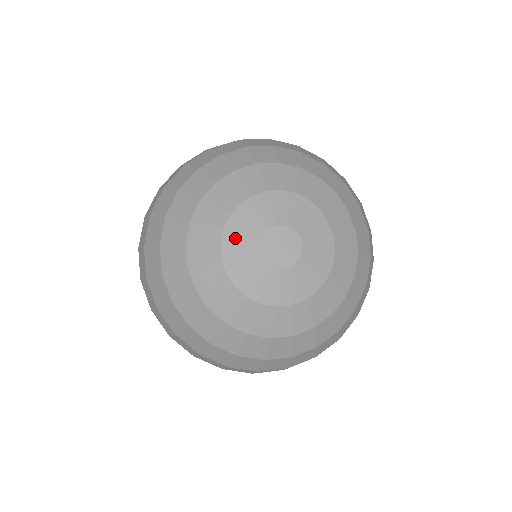
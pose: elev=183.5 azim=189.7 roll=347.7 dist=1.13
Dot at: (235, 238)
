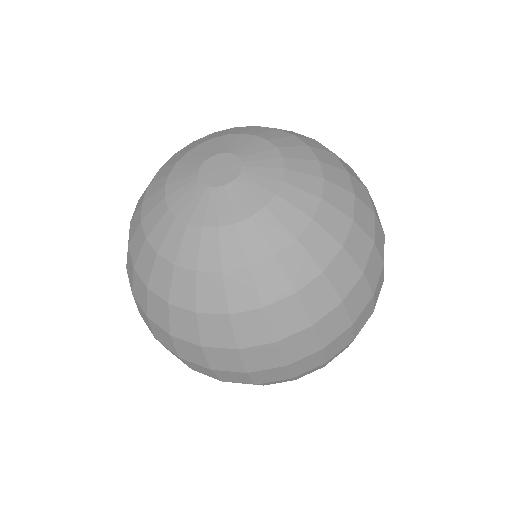
Dot at: (182, 202)
